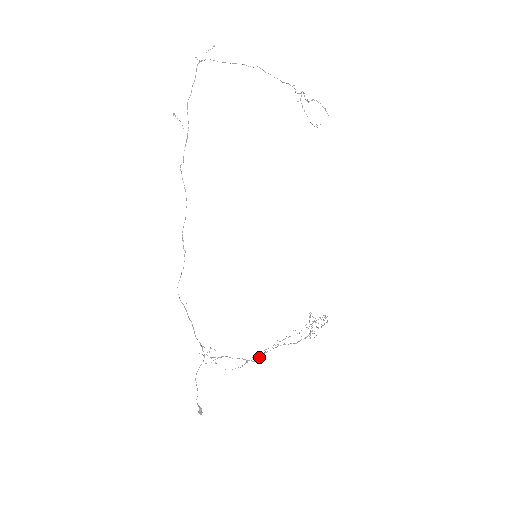
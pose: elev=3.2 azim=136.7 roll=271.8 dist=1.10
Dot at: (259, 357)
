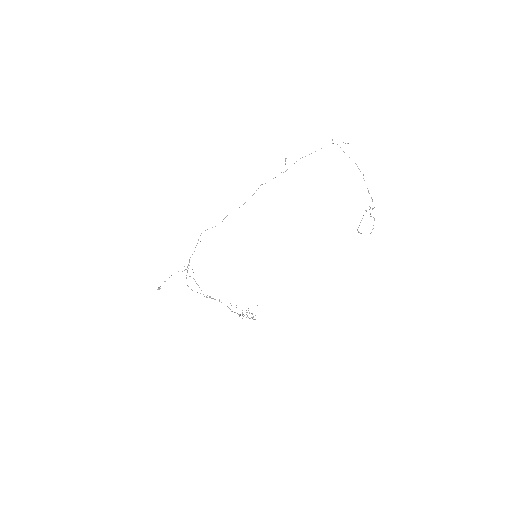
Dot at: (209, 297)
